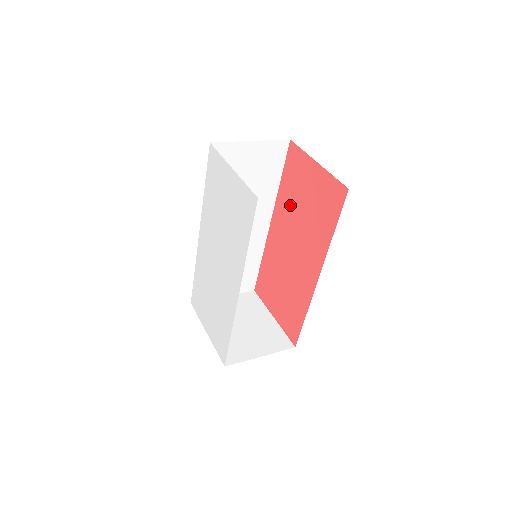
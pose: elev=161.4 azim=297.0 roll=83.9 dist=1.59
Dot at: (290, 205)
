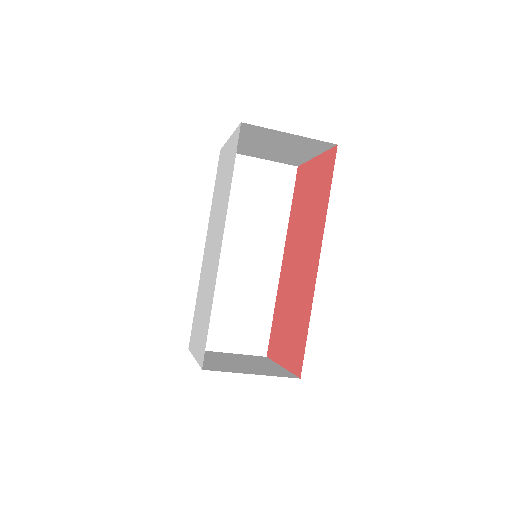
Dot at: (297, 220)
